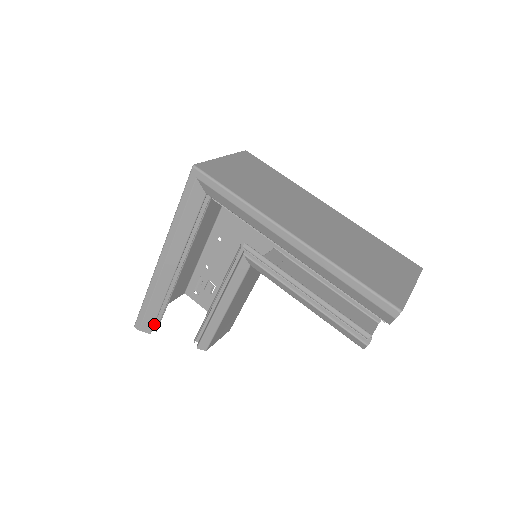
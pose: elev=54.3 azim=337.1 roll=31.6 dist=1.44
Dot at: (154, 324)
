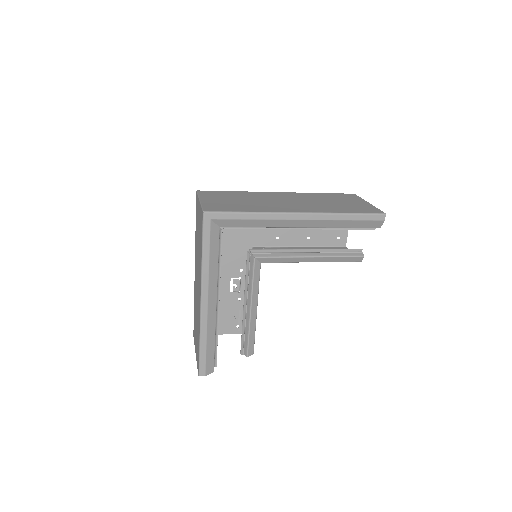
Dot at: occluded
